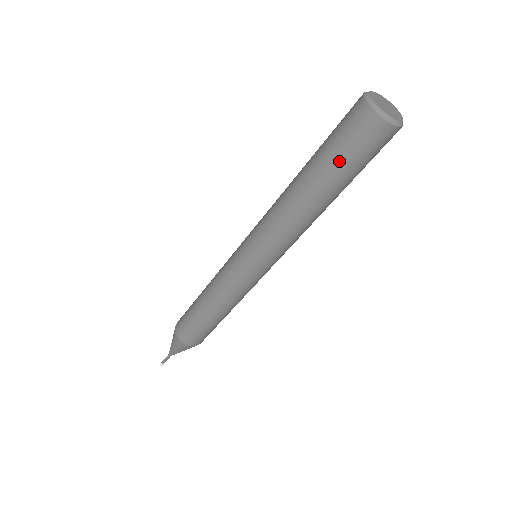
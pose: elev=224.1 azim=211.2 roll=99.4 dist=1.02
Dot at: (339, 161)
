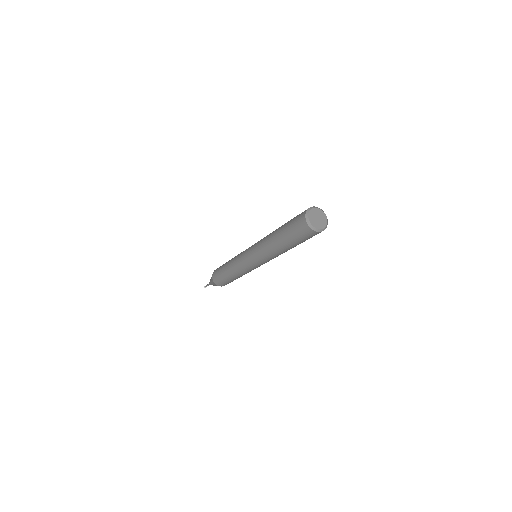
Dot at: (300, 242)
